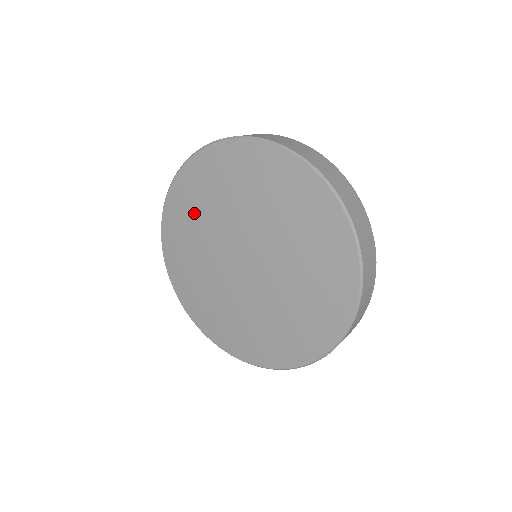
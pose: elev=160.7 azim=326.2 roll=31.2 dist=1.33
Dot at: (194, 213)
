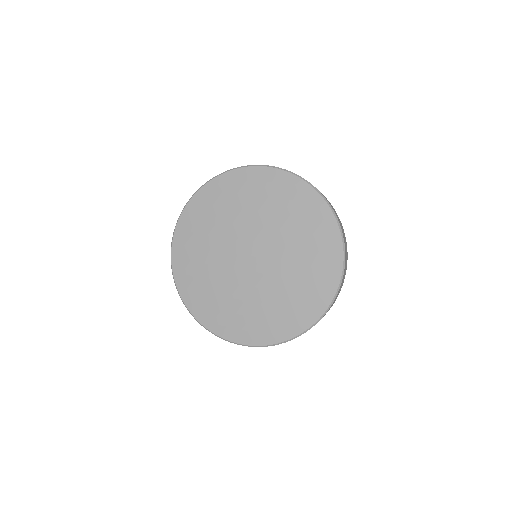
Dot at: (201, 273)
